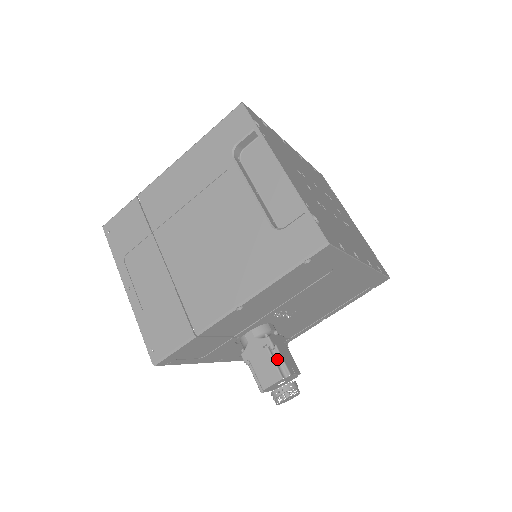
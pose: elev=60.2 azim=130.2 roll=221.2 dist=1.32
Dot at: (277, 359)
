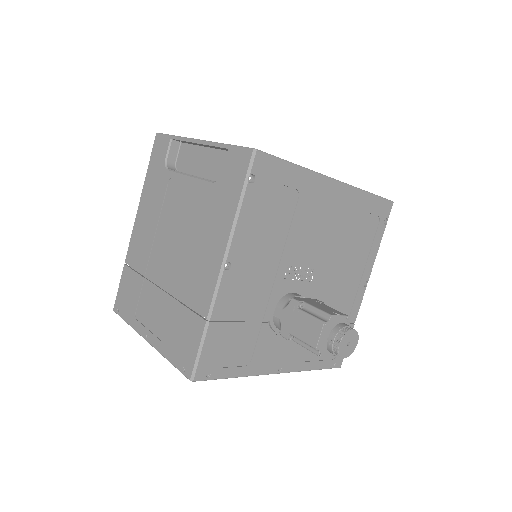
Dot at: (312, 312)
